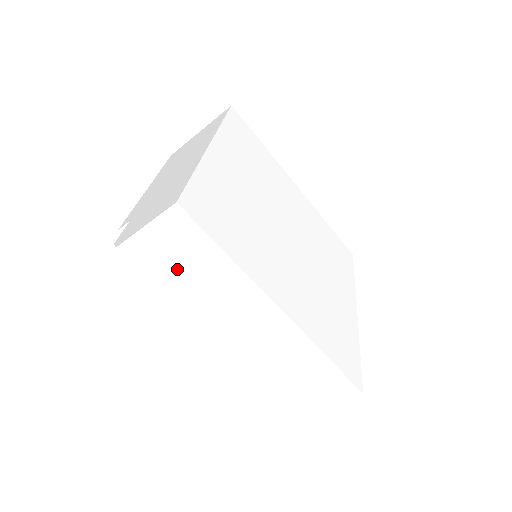
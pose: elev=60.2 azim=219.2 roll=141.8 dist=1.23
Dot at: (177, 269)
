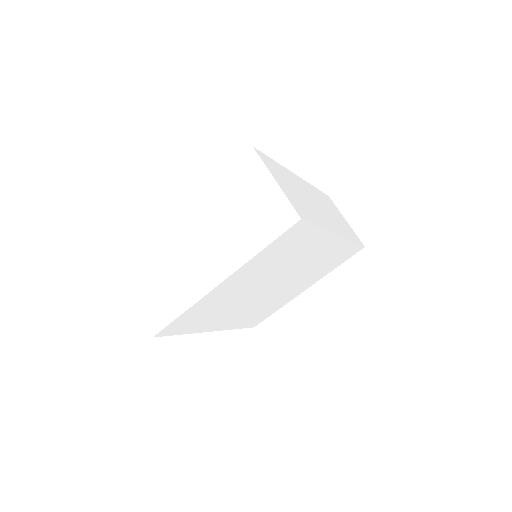
Dot at: occluded
